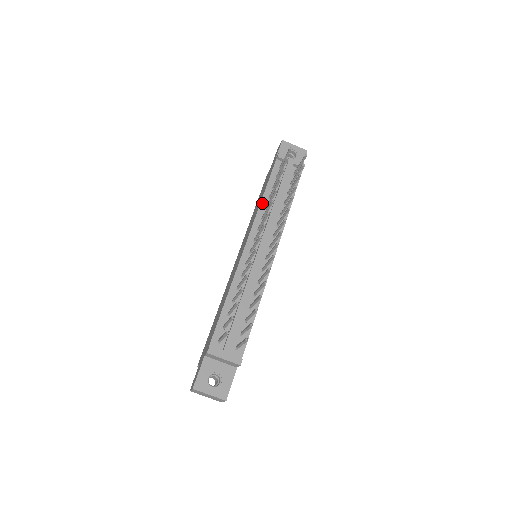
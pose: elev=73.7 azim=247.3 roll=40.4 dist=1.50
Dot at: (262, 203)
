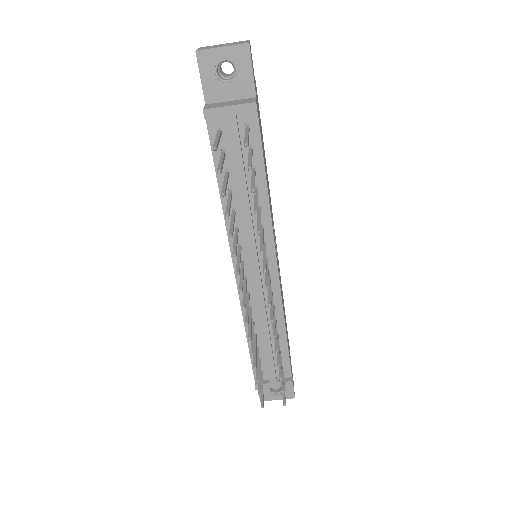
Dot at: (224, 208)
